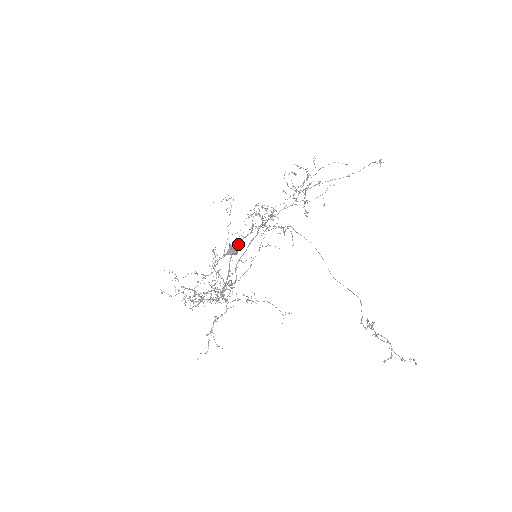
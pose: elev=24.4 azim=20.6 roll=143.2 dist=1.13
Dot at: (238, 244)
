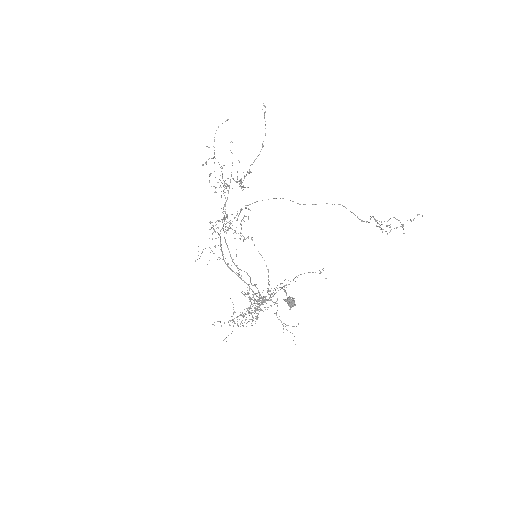
Dot at: (222, 254)
